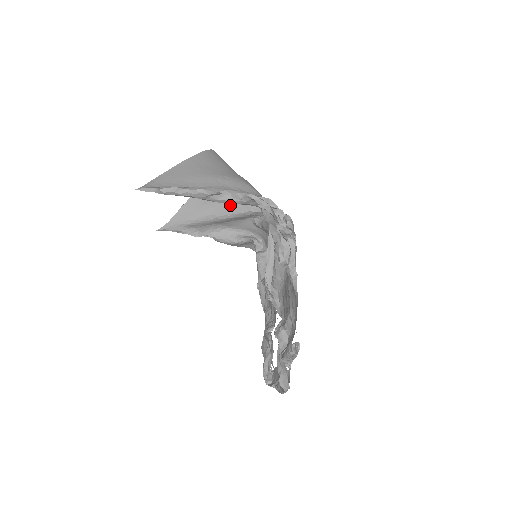
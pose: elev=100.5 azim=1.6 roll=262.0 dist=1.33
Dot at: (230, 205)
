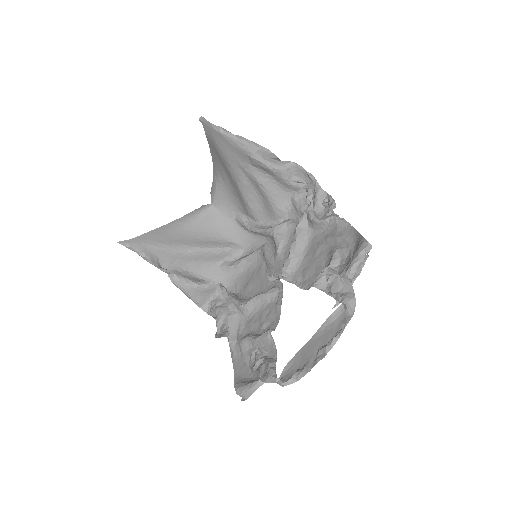
Dot at: (206, 241)
